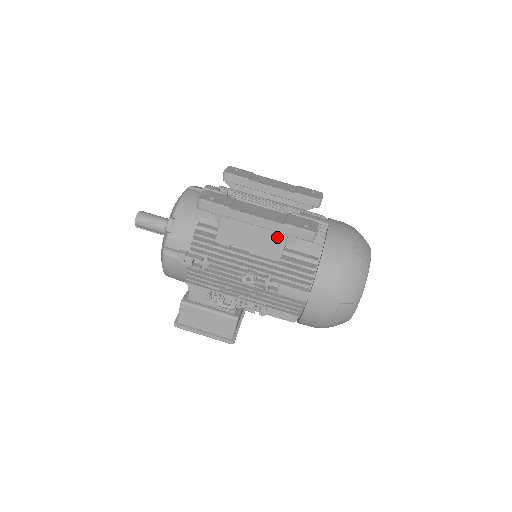
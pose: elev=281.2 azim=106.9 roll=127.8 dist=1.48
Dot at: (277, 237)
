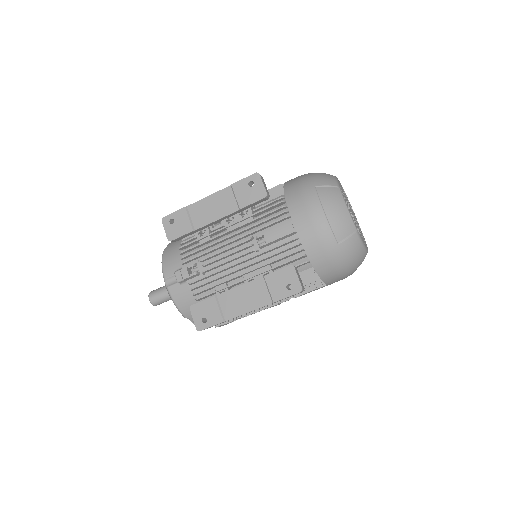
Dot at: occluded
